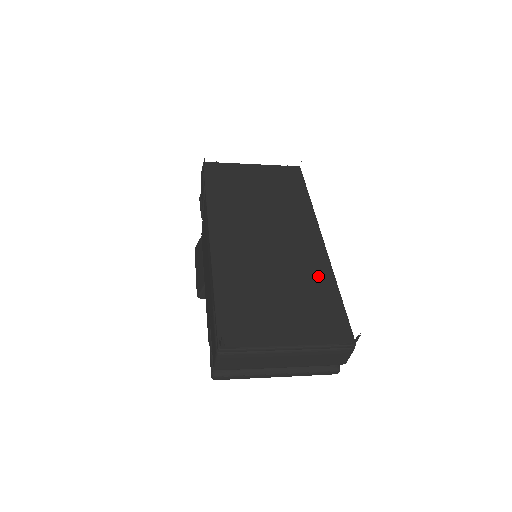
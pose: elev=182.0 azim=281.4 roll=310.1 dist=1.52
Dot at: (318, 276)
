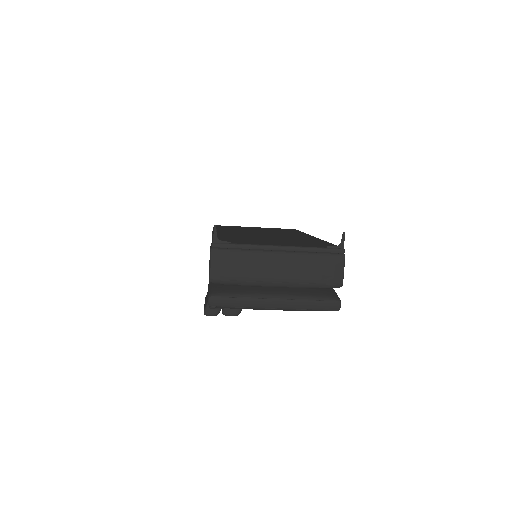
Dot at: occluded
